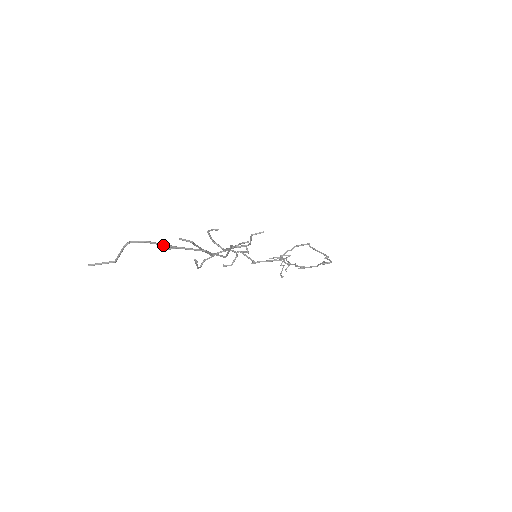
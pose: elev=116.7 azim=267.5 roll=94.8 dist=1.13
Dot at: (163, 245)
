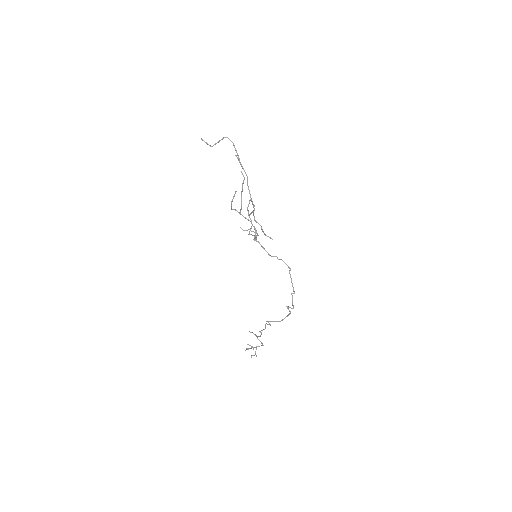
Dot at: occluded
